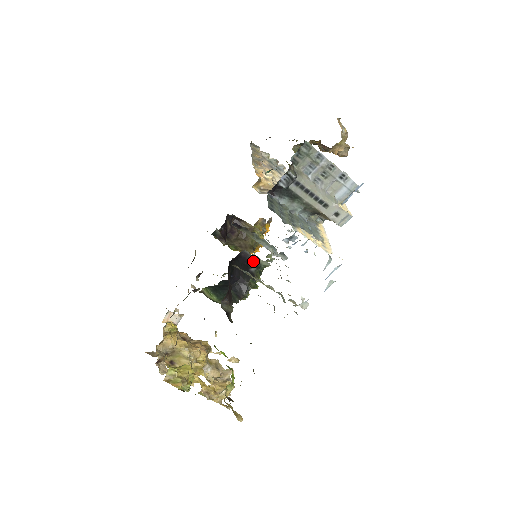
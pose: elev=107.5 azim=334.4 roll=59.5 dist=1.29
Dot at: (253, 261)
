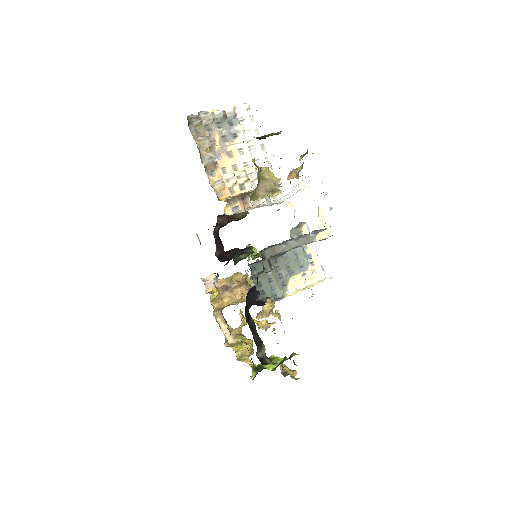
Dot at: occluded
